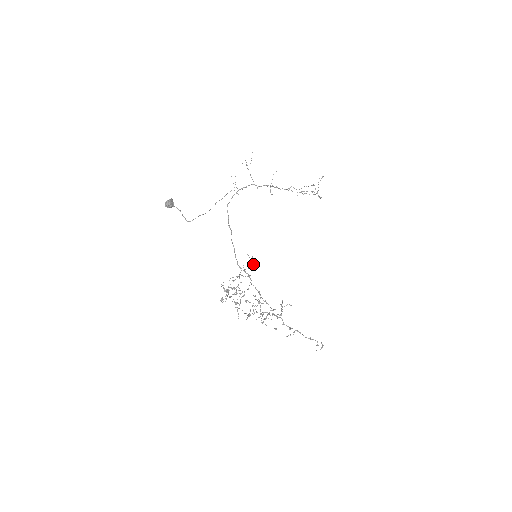
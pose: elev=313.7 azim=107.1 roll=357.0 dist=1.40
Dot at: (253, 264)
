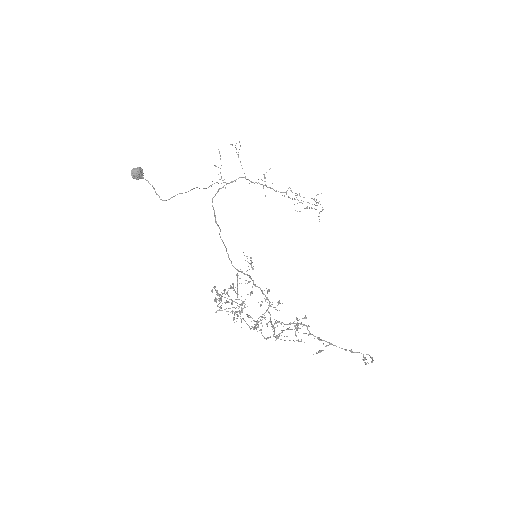
Dot at: (253, 266)
